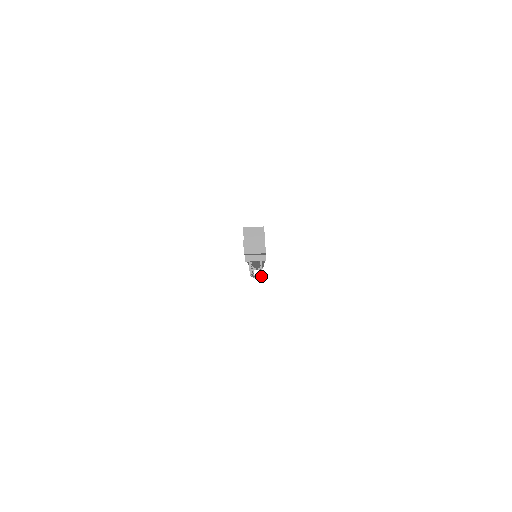
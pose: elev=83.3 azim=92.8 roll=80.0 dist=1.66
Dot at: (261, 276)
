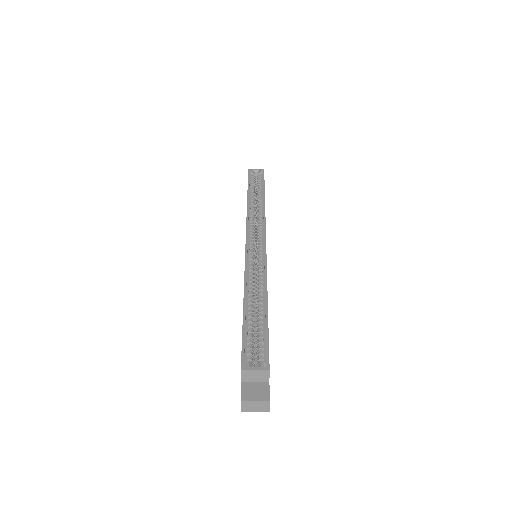
Dot at: occluded
